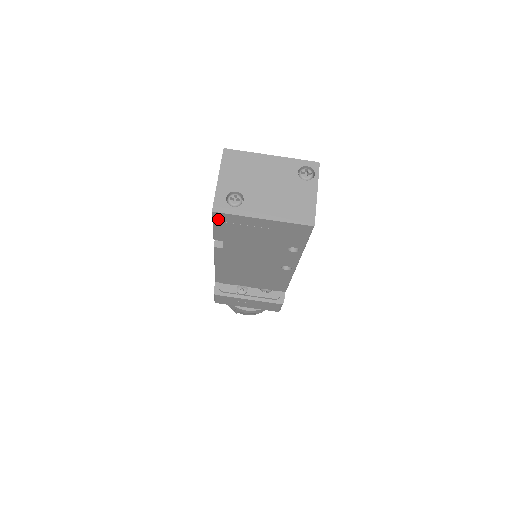
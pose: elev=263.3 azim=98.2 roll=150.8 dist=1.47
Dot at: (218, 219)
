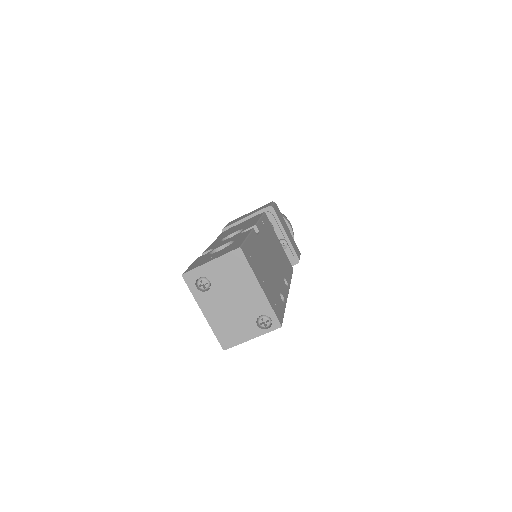
Dot at: occluded
